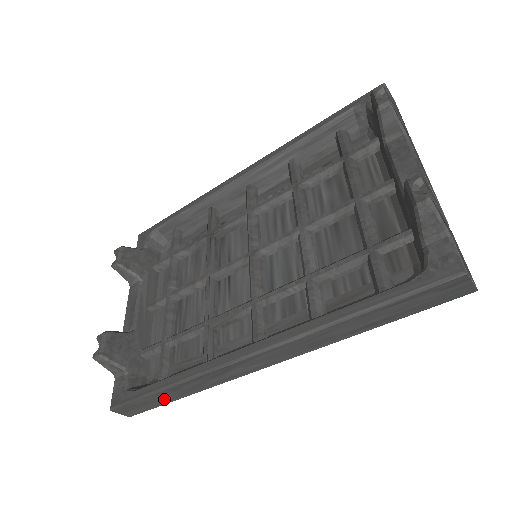
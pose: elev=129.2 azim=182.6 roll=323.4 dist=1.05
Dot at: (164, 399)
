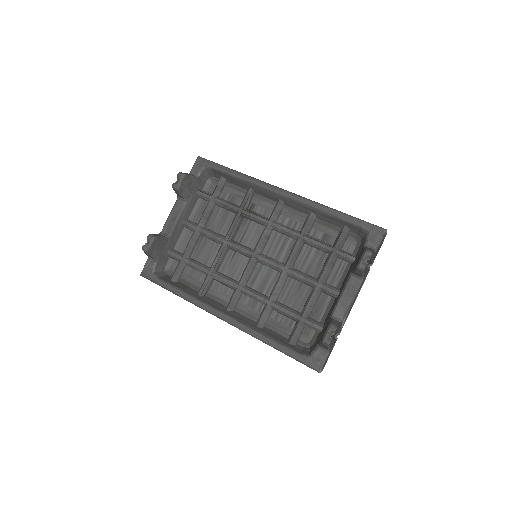
Dot at: occluded
